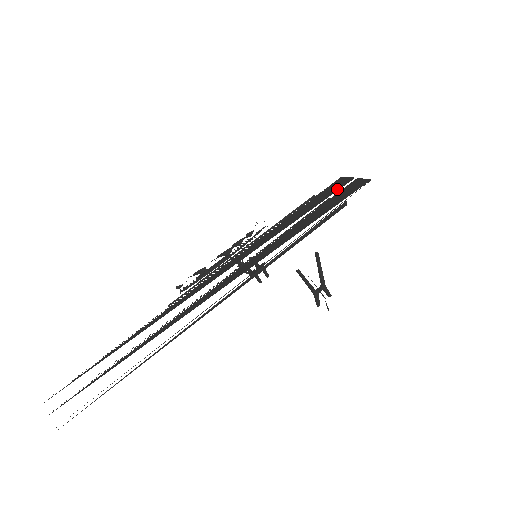
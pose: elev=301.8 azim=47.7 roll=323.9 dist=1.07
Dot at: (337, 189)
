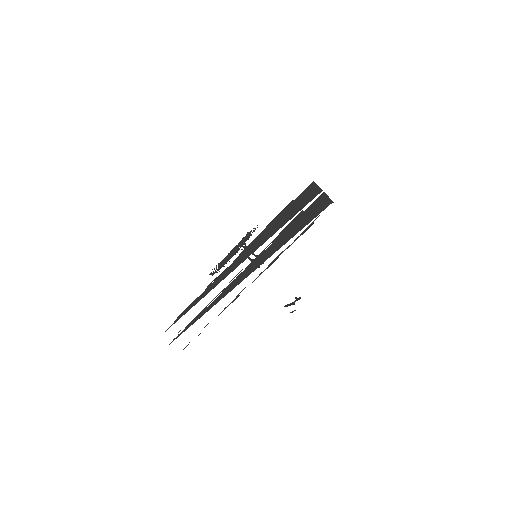
Dot at: (309, 201)
